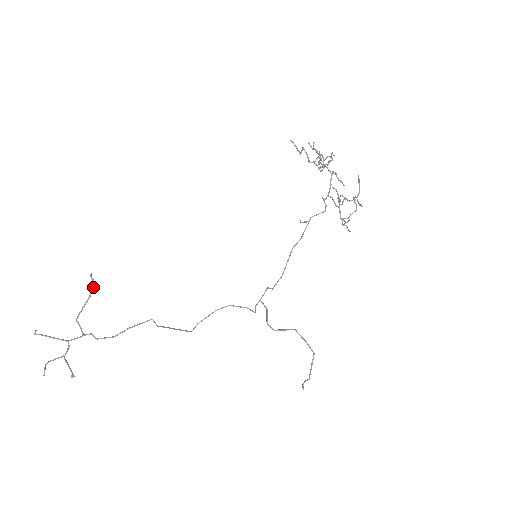
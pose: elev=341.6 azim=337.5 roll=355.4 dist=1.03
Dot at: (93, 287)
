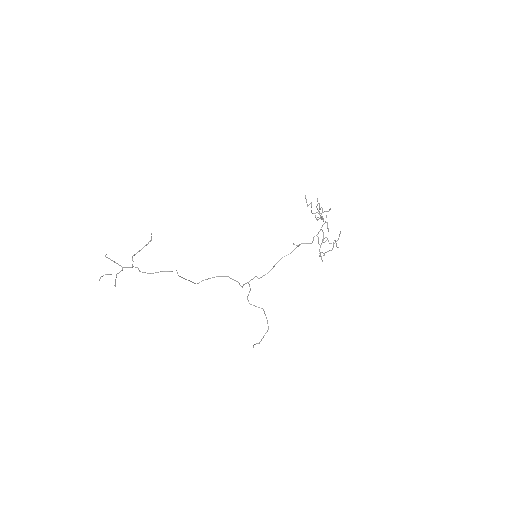
Dot at: occluded
